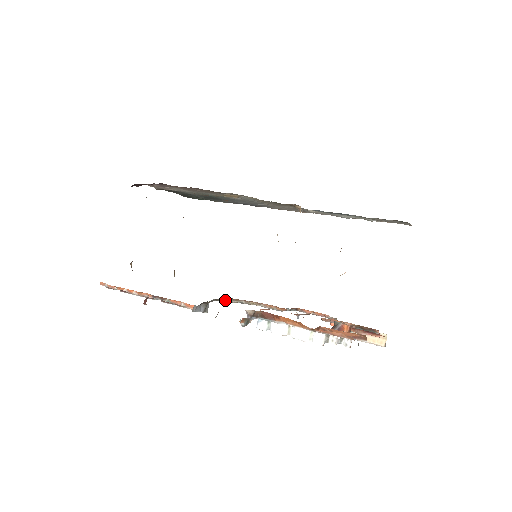
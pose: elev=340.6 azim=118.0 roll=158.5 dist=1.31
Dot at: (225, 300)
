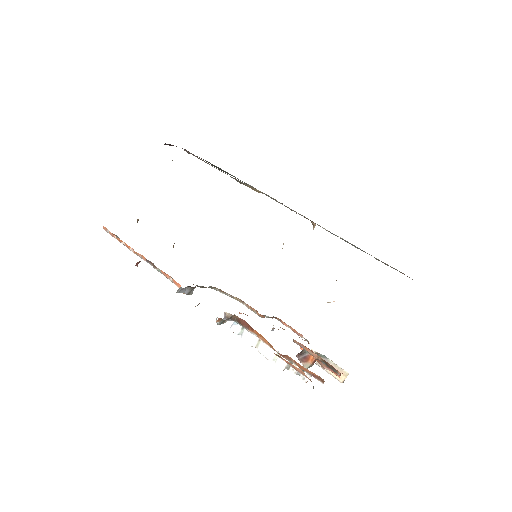
Dot at: (212, 288)
